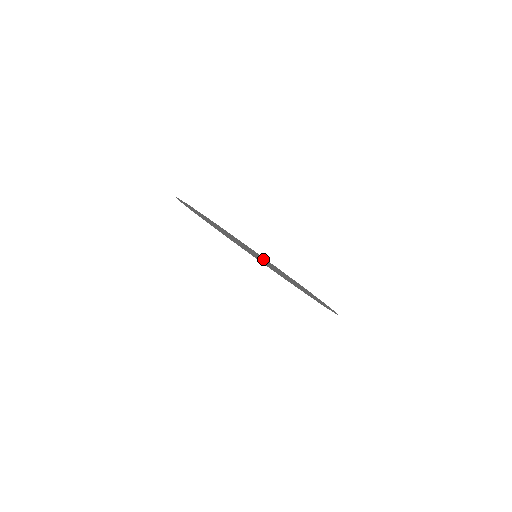
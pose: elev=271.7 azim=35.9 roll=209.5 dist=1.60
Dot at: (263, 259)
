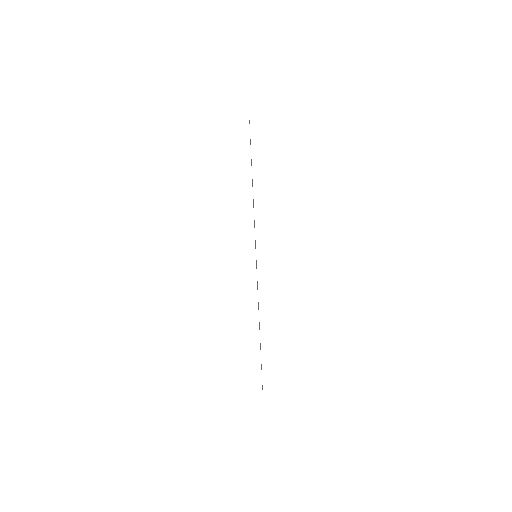
Dot at: occluded
